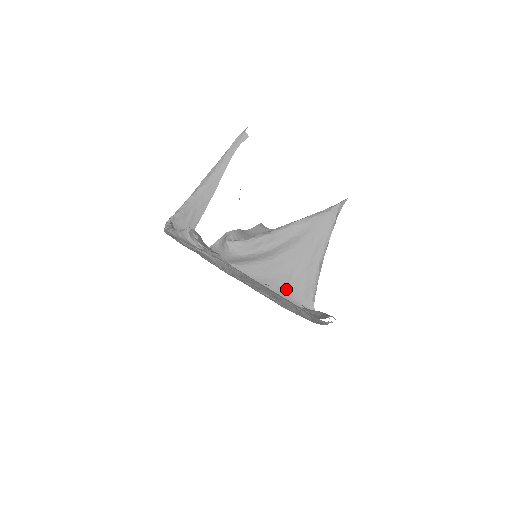
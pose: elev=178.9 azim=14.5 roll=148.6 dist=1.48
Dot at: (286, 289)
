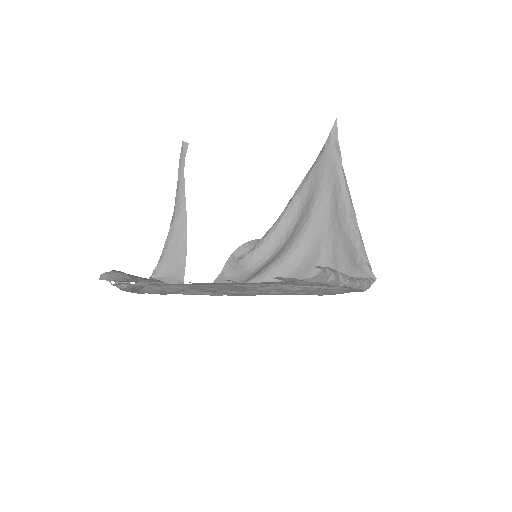
Dot at: occluded
